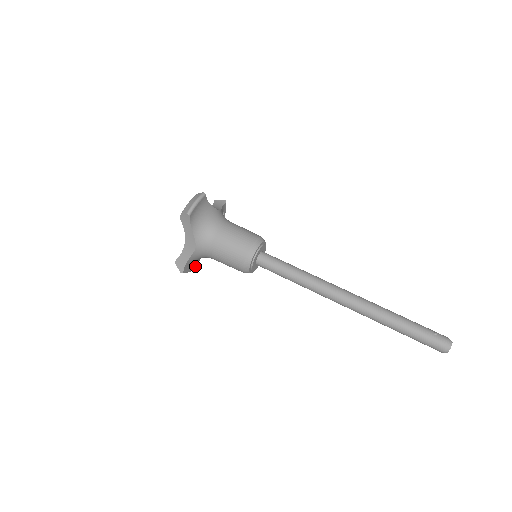
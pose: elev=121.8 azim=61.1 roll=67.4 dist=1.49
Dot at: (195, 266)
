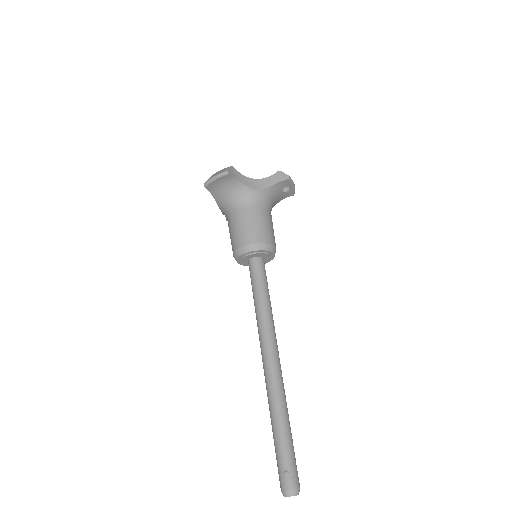
Dot at: occluded
